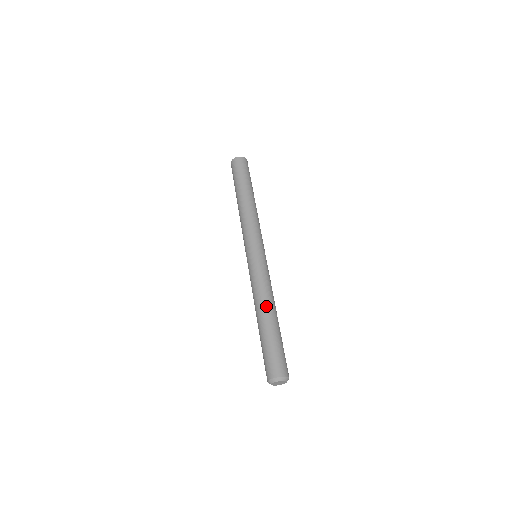
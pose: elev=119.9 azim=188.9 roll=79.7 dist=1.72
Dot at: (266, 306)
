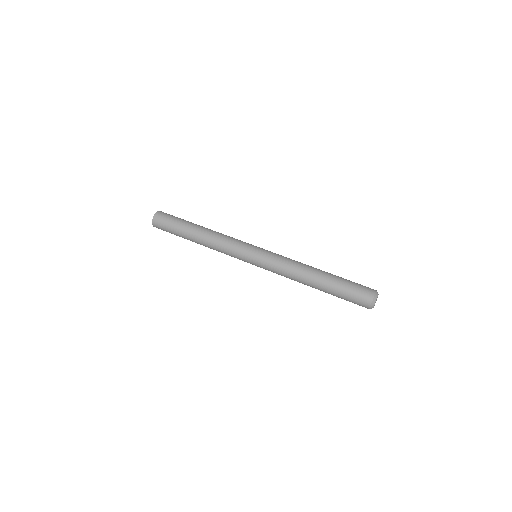
Dot at: (308, 273)
